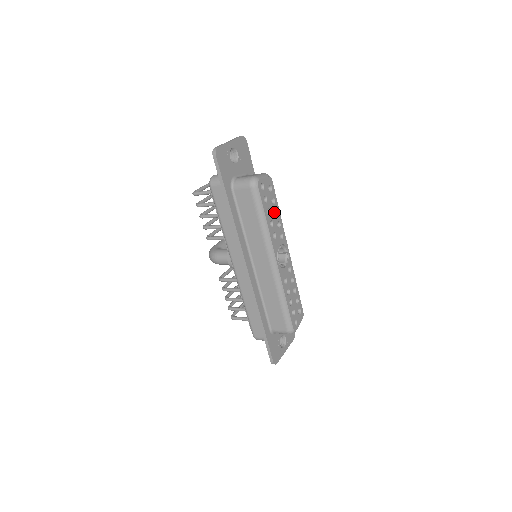
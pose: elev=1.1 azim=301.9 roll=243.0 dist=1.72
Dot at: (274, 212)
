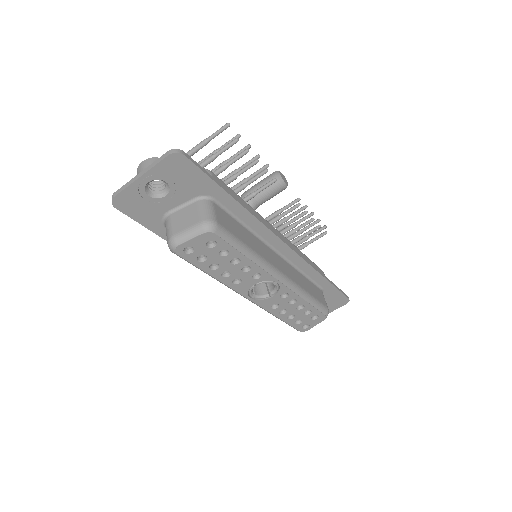
Dot at: (237, 256)
